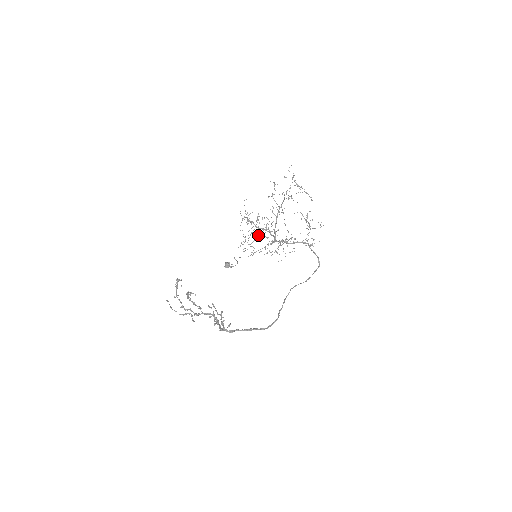
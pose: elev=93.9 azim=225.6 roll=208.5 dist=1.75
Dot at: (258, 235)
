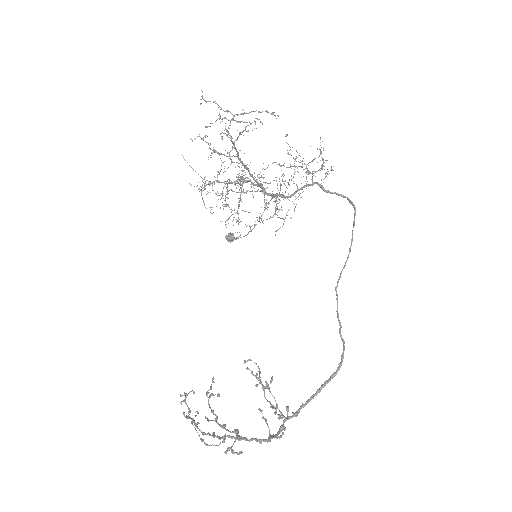
Dot at: occluded
